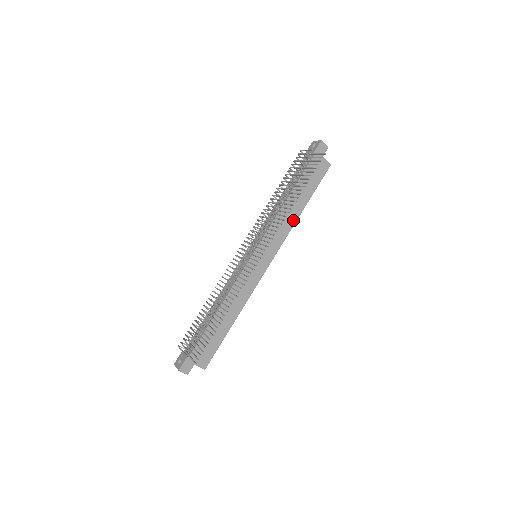
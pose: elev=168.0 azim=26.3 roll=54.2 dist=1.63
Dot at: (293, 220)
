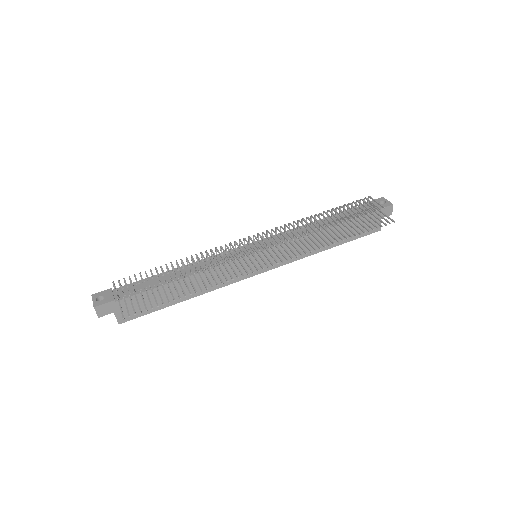
Dot at: (313, 251)
